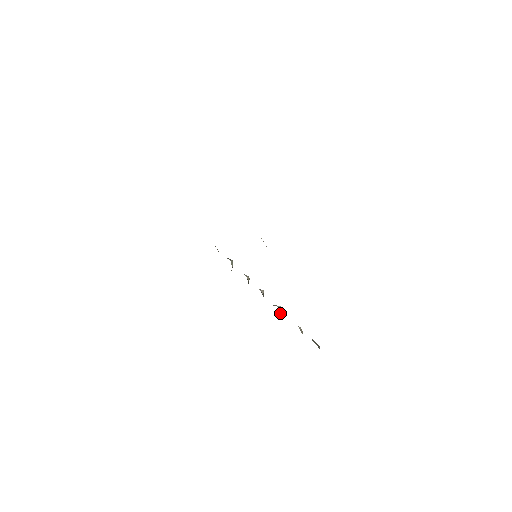
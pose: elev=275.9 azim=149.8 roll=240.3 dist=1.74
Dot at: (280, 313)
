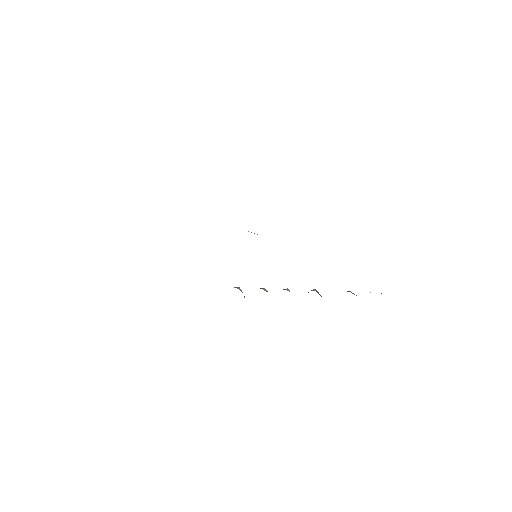
Dot at: occluded
